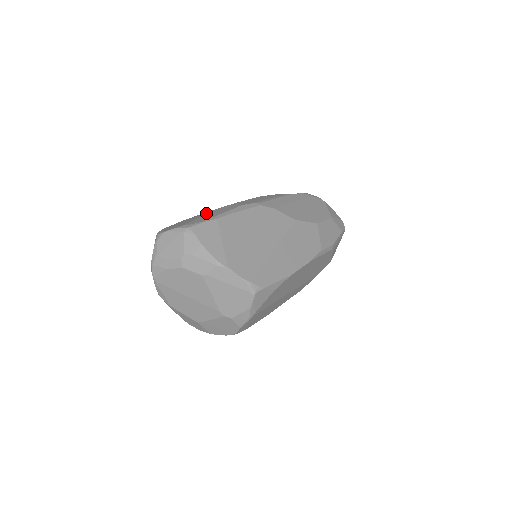
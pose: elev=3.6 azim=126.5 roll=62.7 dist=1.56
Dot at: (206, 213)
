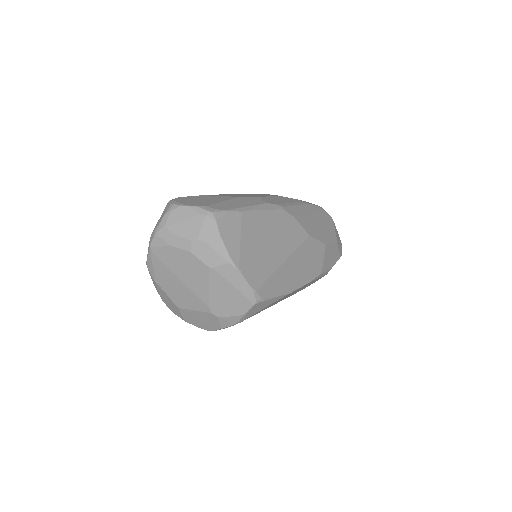
Dot at: (228, 198)
